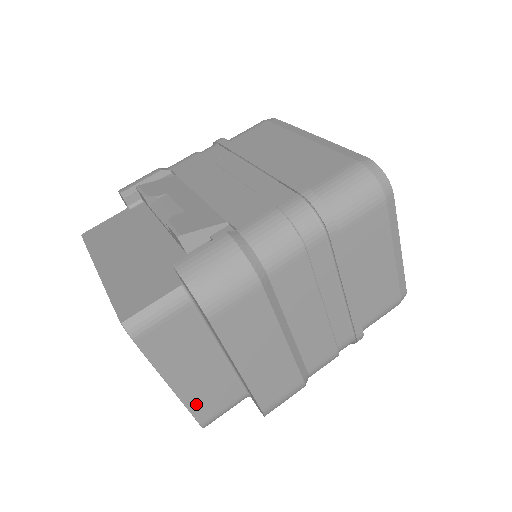
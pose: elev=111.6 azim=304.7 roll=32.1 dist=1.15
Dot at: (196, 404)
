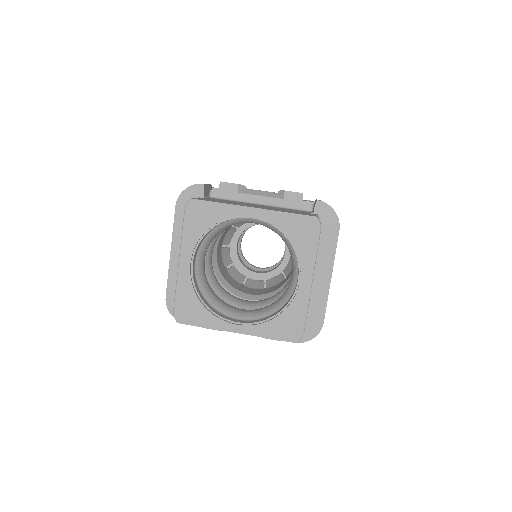
Dot at: occluded
